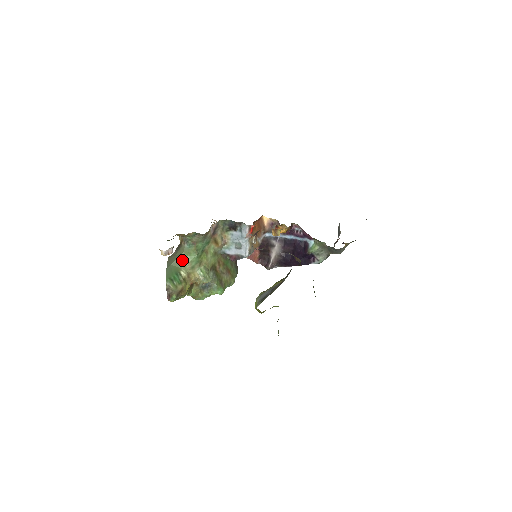
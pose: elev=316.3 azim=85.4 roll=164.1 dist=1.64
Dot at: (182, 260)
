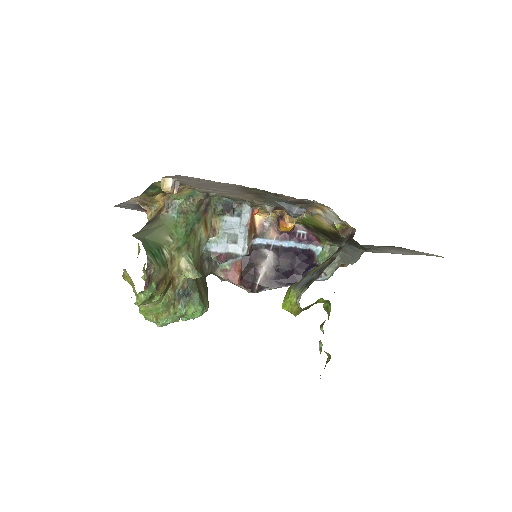
Dot at: (164, 234)
